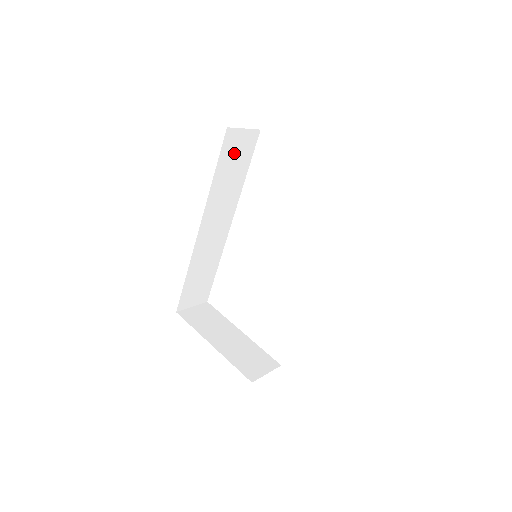
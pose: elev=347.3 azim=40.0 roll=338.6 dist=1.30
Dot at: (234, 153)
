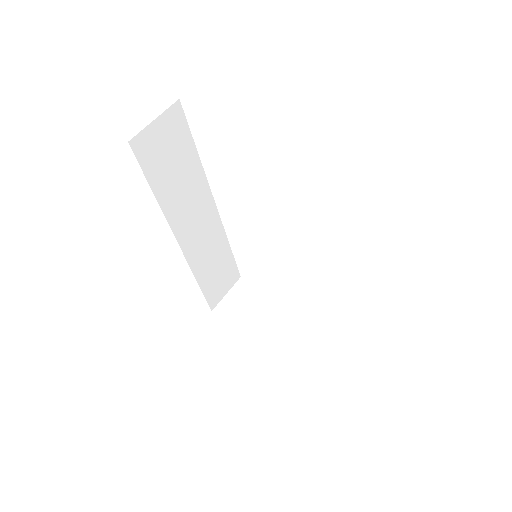
Dot at: (162, 153)
